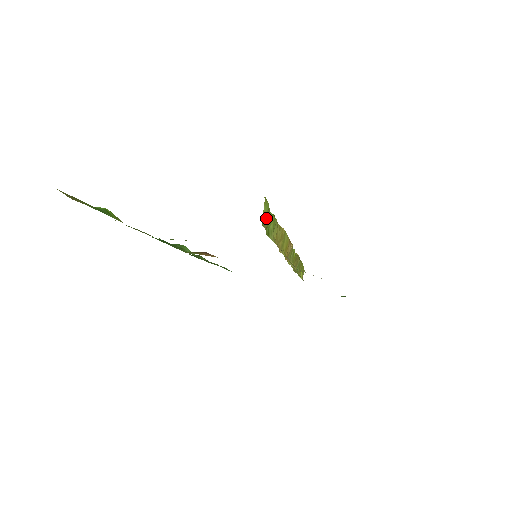
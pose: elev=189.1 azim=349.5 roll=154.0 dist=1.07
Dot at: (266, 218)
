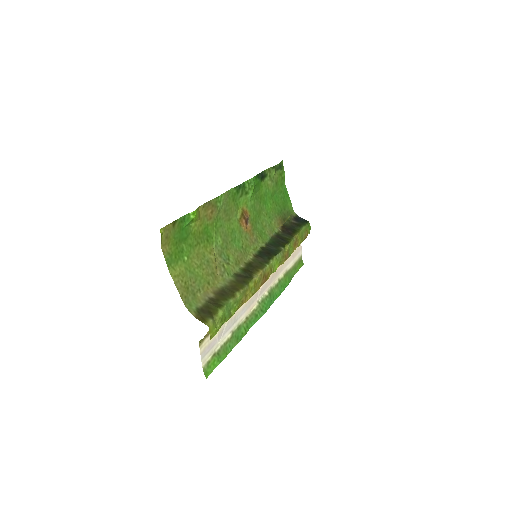
Dot at: occluded
